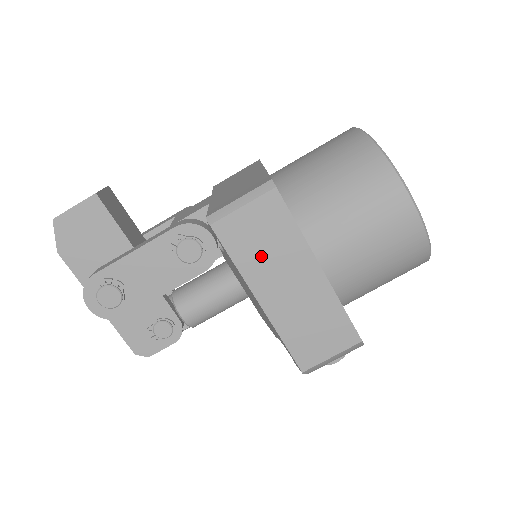
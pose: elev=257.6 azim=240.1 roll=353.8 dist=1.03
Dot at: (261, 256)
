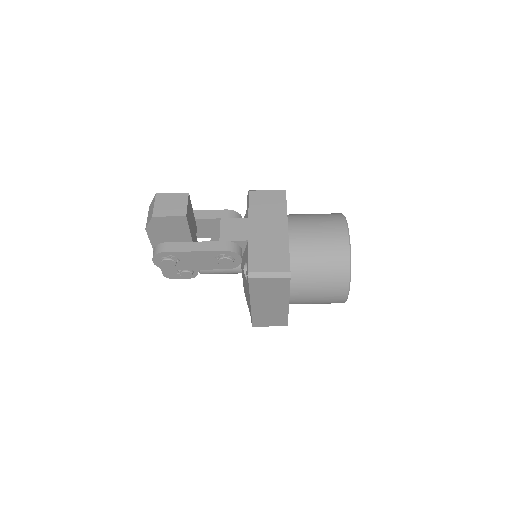
Dot at: (264, 293)
